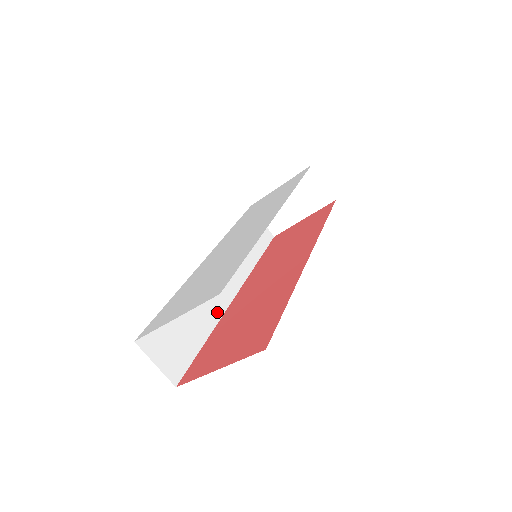
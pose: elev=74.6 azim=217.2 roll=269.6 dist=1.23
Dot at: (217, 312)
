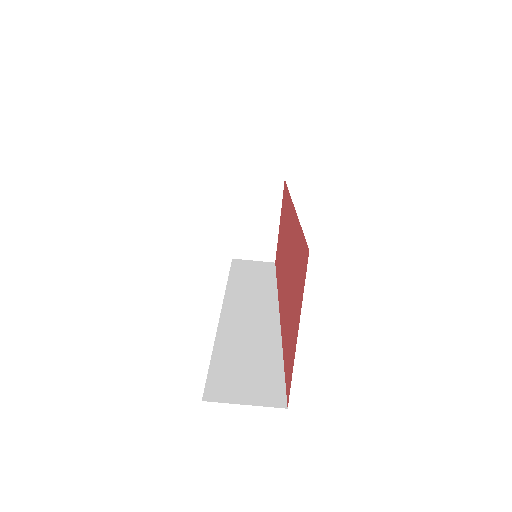
Dot at: (272, 333)
